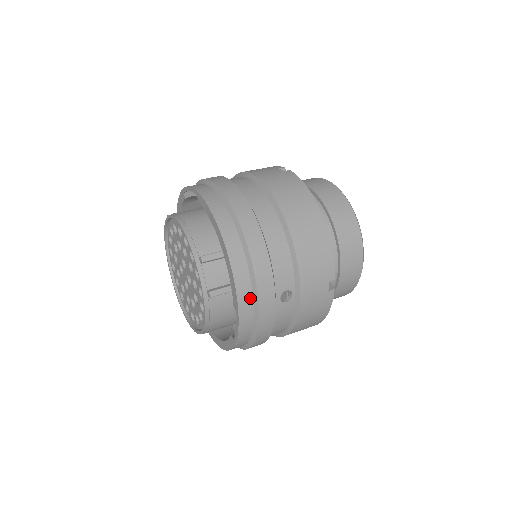
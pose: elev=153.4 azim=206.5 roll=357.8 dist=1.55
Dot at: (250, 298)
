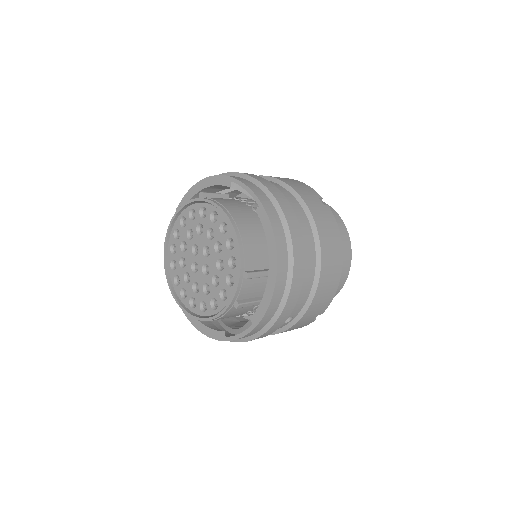
Dot at: (268, 320)
